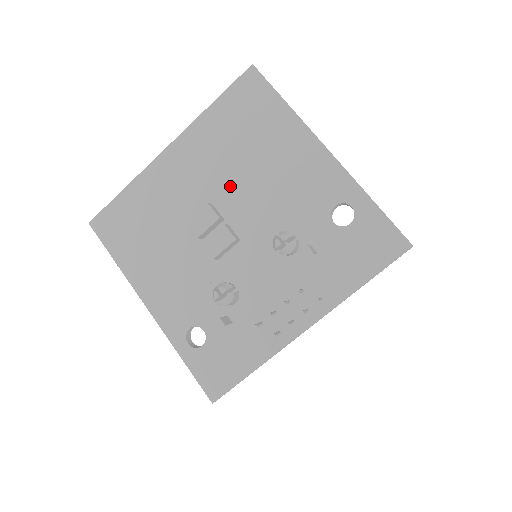
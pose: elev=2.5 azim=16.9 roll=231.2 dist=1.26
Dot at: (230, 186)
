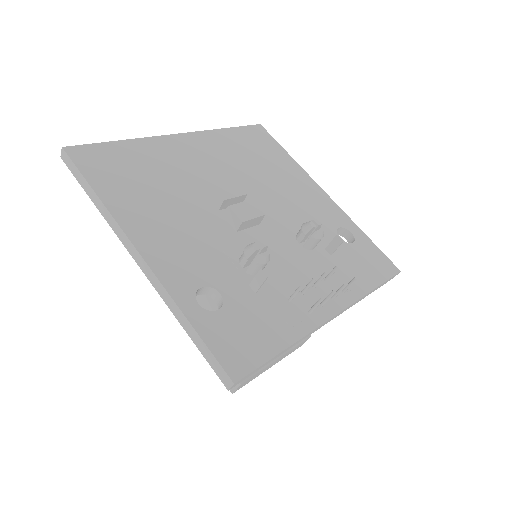
Dot at: (246, 183)
